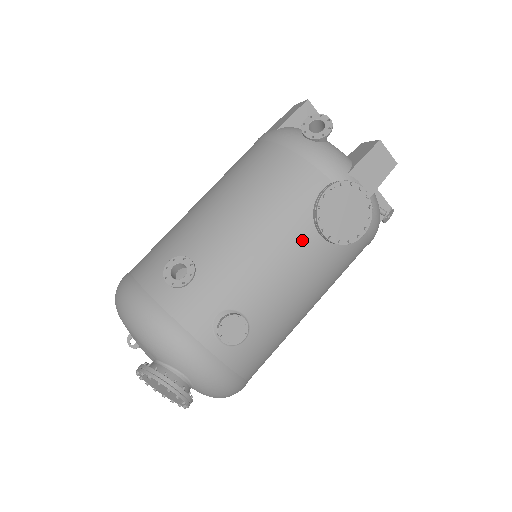
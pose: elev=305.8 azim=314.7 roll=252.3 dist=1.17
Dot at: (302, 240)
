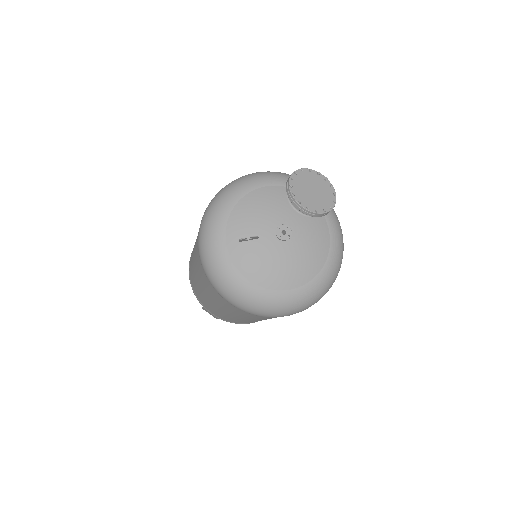
Dot at: occluded
